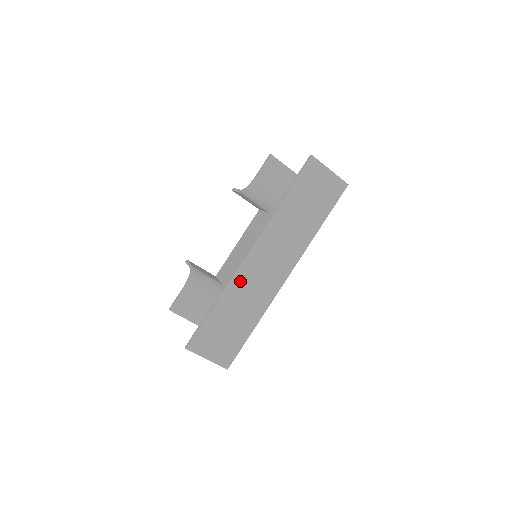
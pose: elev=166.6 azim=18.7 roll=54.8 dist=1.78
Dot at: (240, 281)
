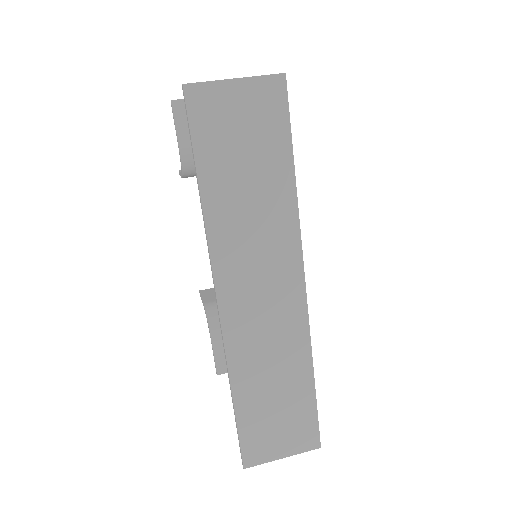
Dot at: (240, 345)
